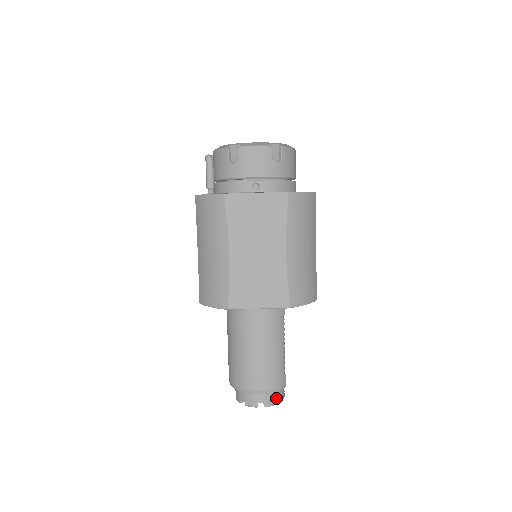
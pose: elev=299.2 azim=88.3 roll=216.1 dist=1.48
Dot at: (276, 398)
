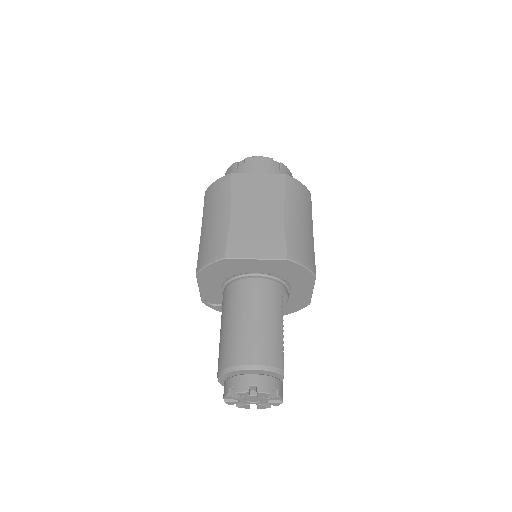
Dot at: (272, 386)
